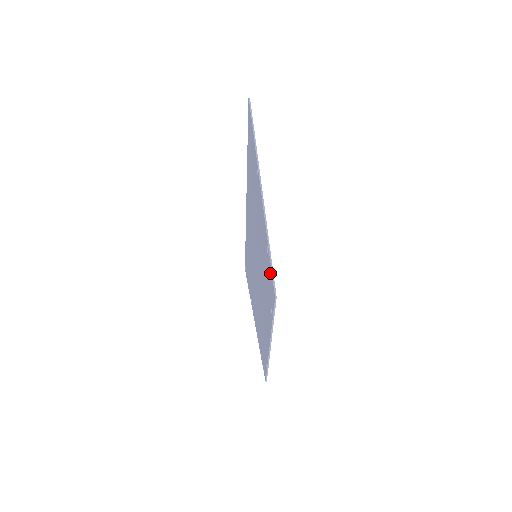
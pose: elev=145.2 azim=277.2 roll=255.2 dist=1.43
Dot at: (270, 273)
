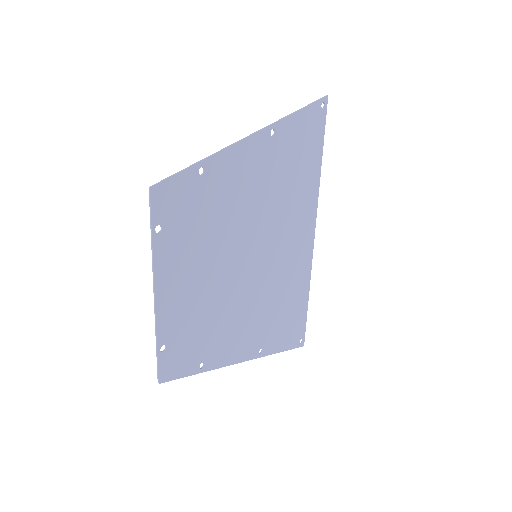
Dot at: (179, 183)
